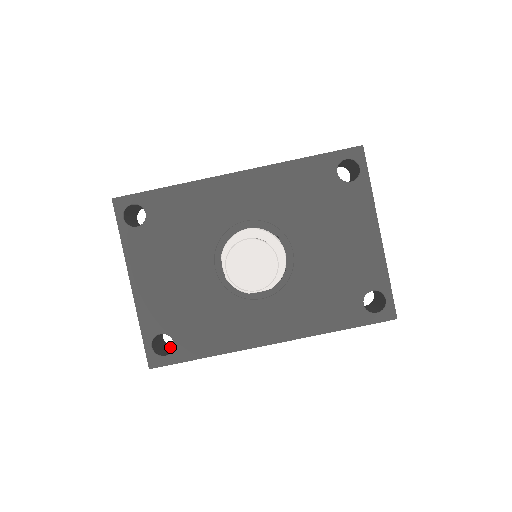
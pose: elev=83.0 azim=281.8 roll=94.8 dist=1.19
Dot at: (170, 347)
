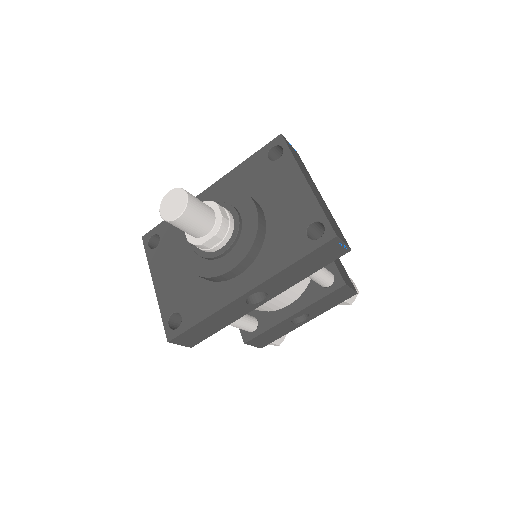
Dot at: occluded
